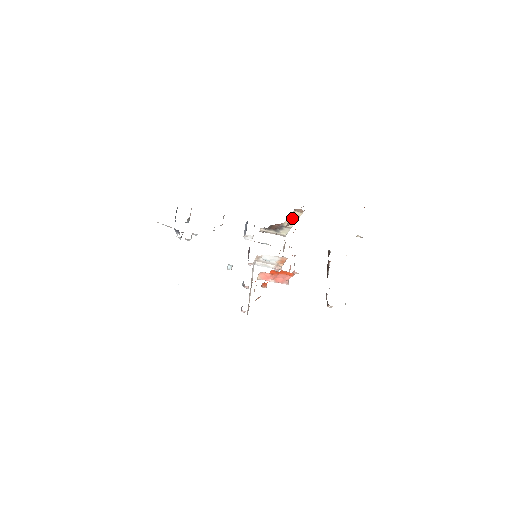
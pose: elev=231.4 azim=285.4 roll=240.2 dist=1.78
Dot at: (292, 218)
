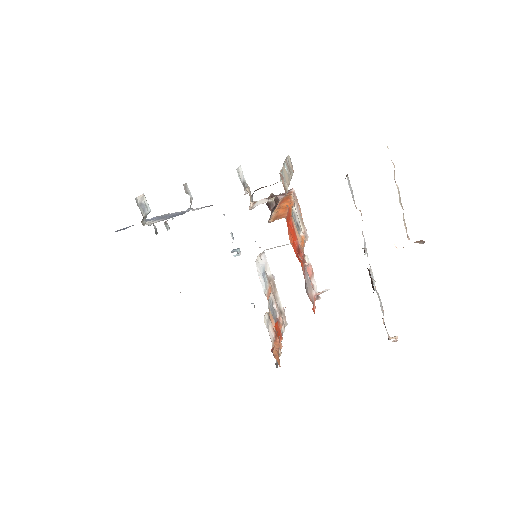
Dot at: occluded
